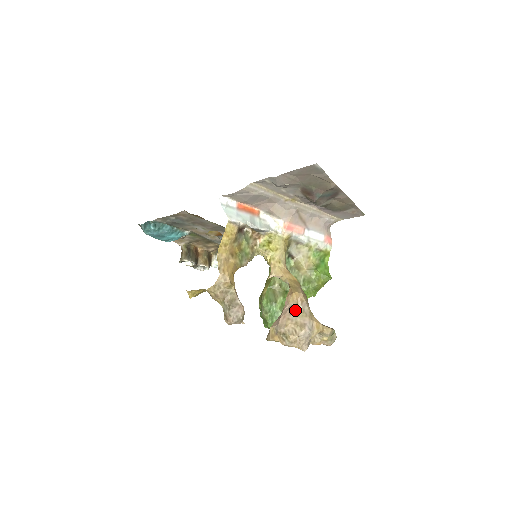
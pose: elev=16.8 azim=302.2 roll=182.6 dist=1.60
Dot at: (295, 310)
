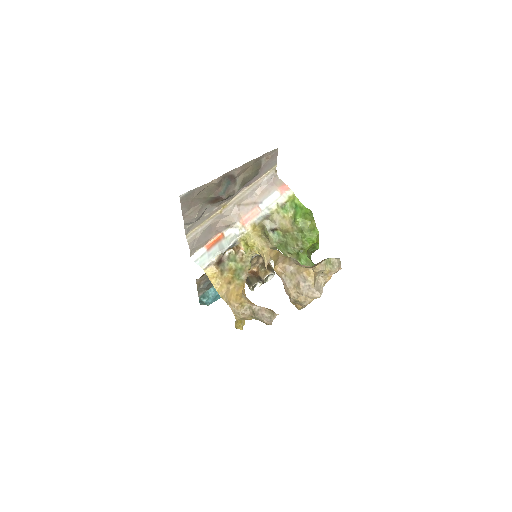
Dot at: (286, 279)
